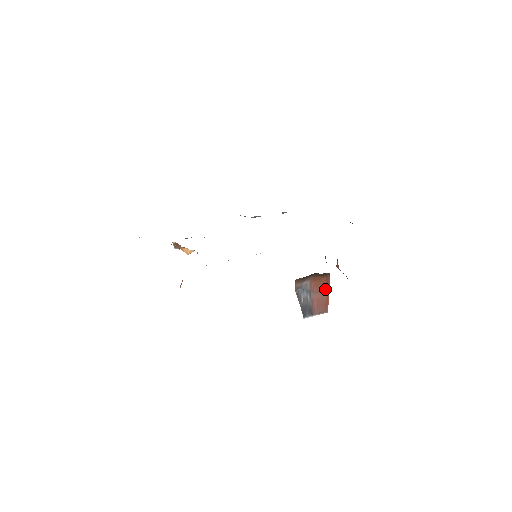
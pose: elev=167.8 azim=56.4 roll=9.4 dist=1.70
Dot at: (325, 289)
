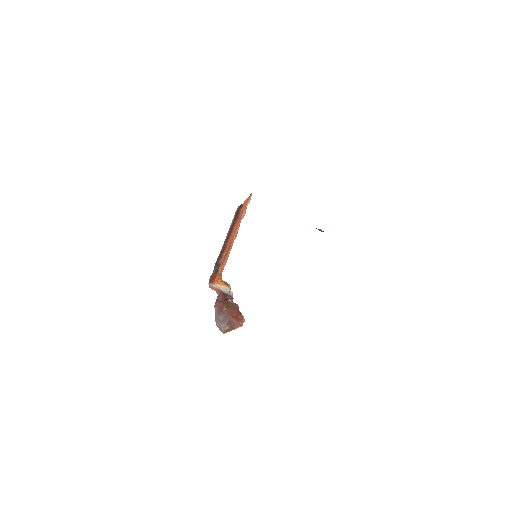
Dot at: occluded
